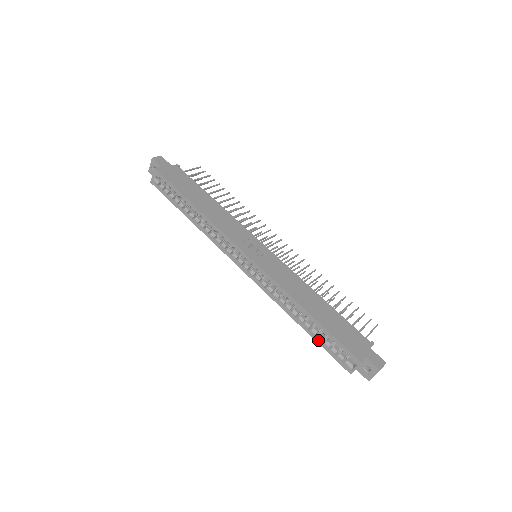
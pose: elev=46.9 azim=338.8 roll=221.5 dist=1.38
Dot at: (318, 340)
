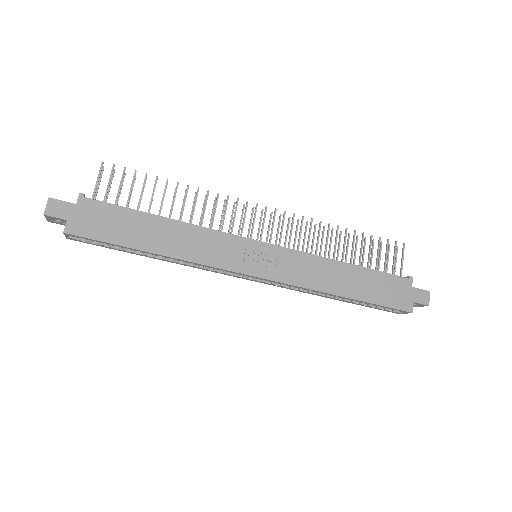
Dot at: occluded
